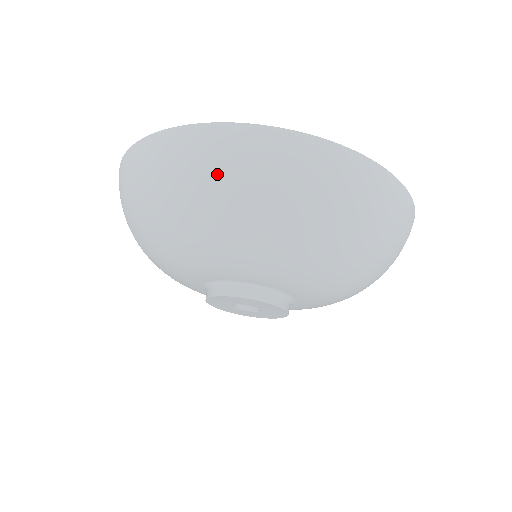
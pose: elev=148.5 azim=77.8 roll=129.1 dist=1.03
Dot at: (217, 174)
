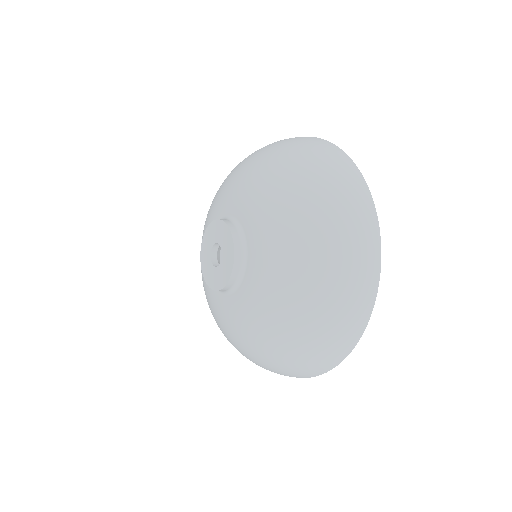
Dot at: (265, 146)
